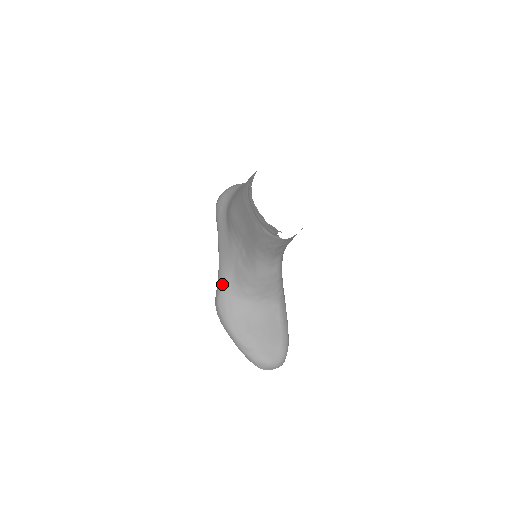
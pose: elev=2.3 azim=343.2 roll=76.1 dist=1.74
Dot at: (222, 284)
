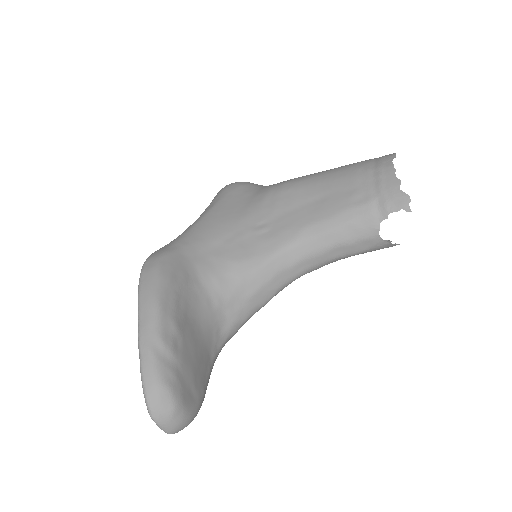
Dot at: (186, 244)
